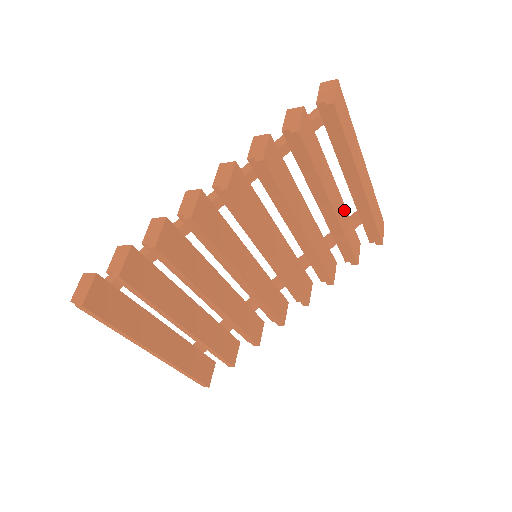
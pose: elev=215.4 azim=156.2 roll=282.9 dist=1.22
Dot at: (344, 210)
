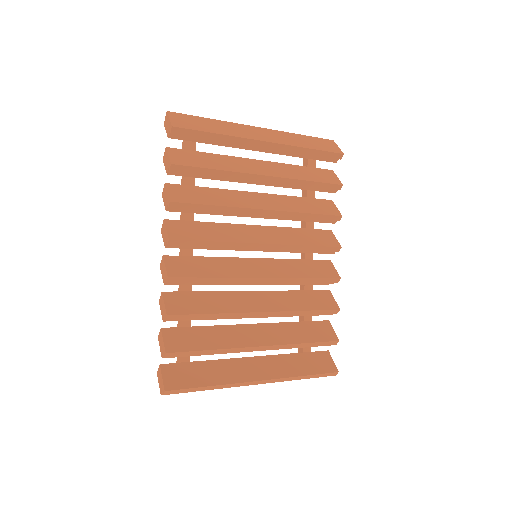
Dot at: (283, 166)
